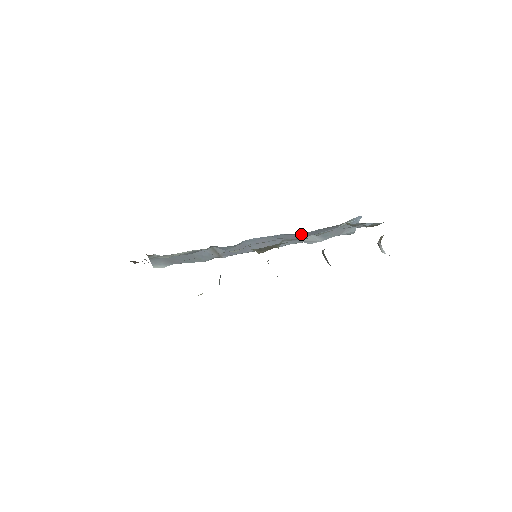
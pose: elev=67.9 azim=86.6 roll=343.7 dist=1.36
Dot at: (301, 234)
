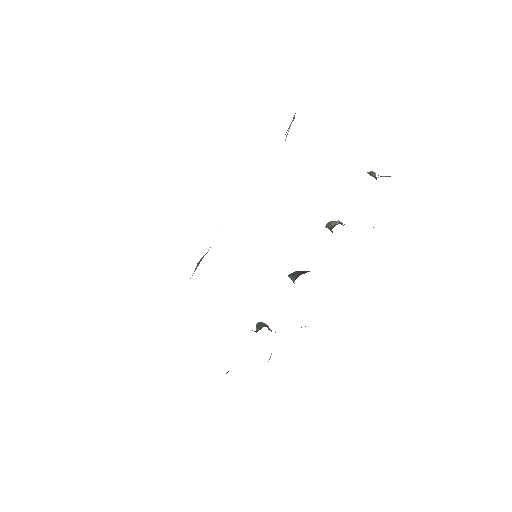
Dot at: occluded
